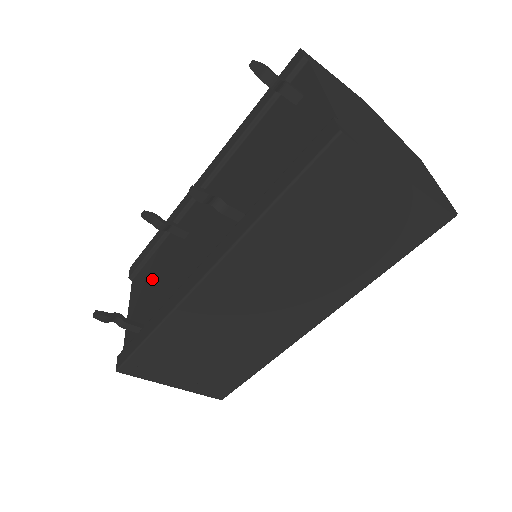
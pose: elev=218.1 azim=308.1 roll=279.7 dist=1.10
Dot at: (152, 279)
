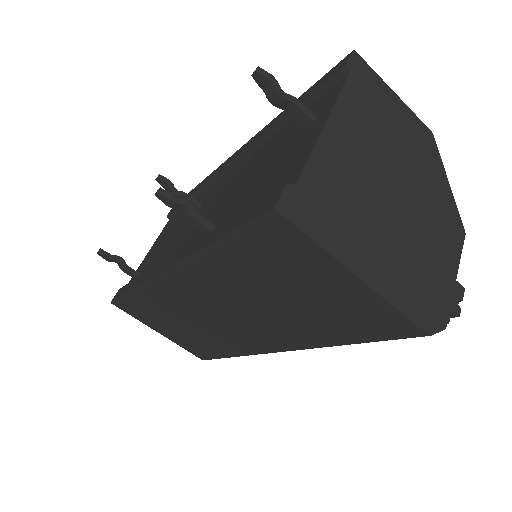
Dot at: (169, 233)
